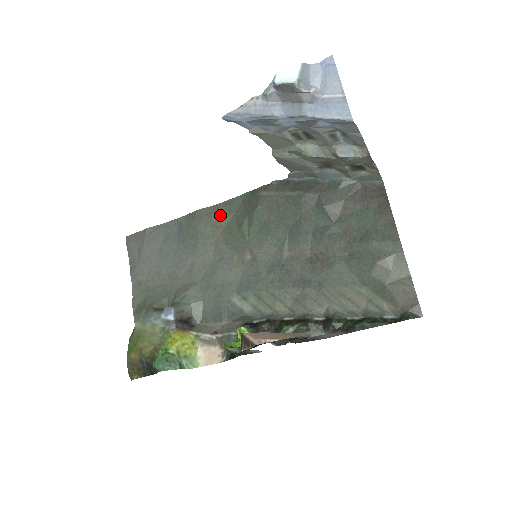
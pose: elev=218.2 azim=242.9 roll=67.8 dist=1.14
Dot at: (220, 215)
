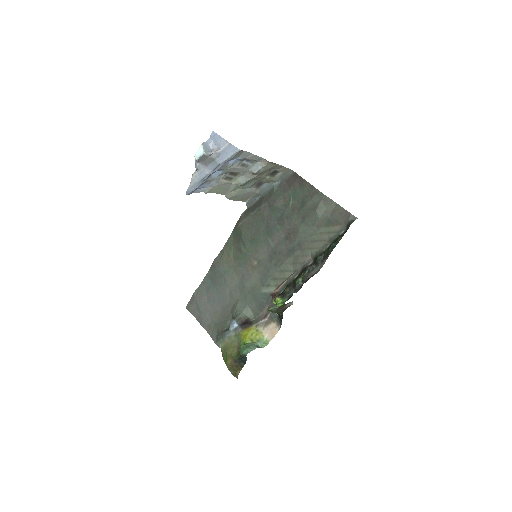
Dot at: (227, 254)
